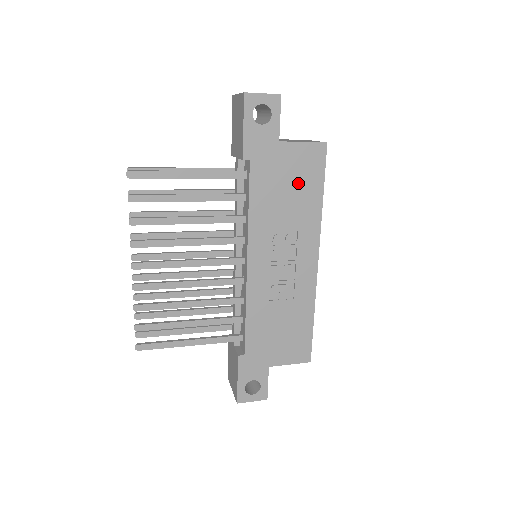
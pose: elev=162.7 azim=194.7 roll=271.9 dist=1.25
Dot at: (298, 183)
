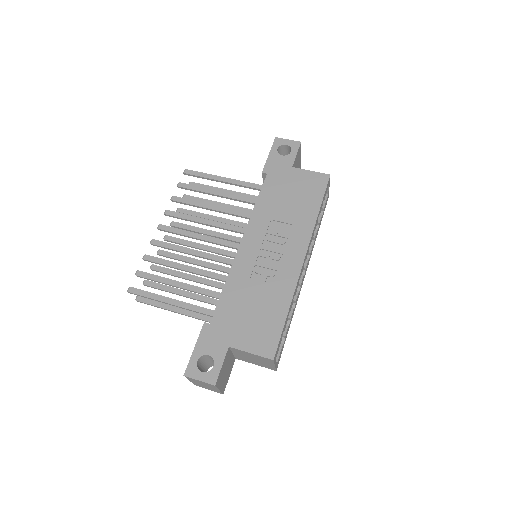
Dot at: (300, 196)
